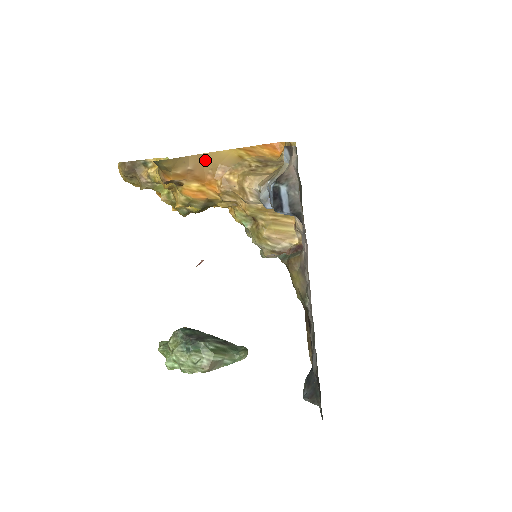
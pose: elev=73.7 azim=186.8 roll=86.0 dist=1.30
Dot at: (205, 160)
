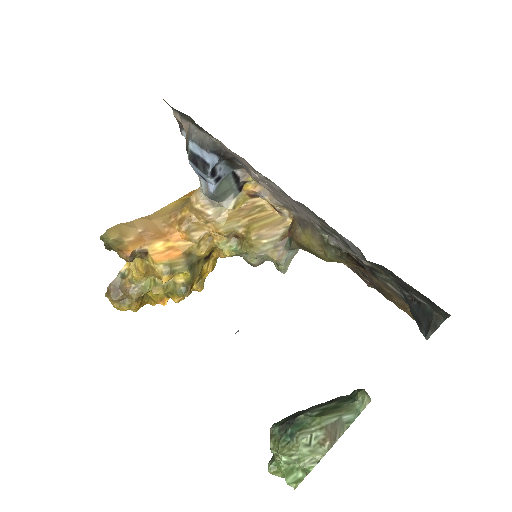
Dot at: (153, 219)
